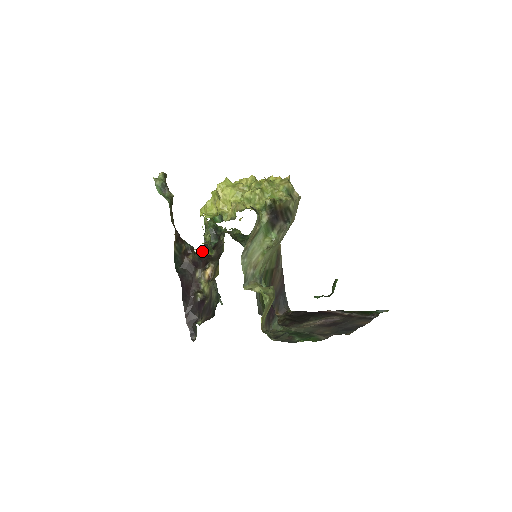
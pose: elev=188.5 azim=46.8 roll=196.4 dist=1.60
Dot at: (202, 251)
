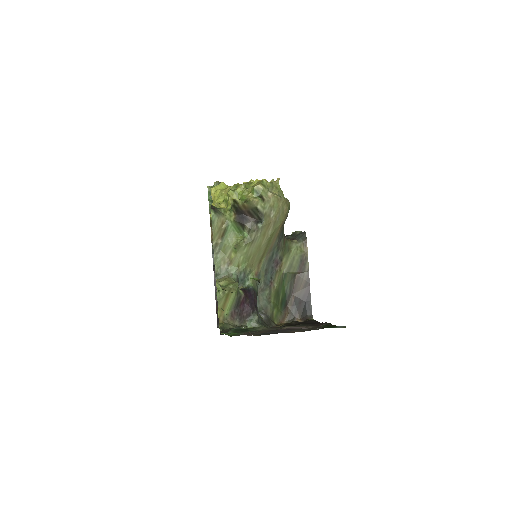
Dot at: occluded
